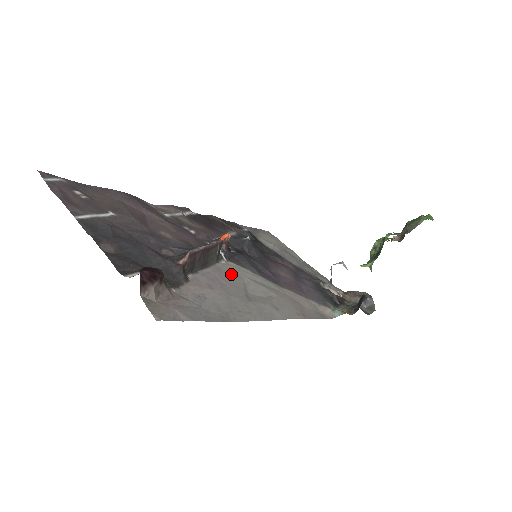
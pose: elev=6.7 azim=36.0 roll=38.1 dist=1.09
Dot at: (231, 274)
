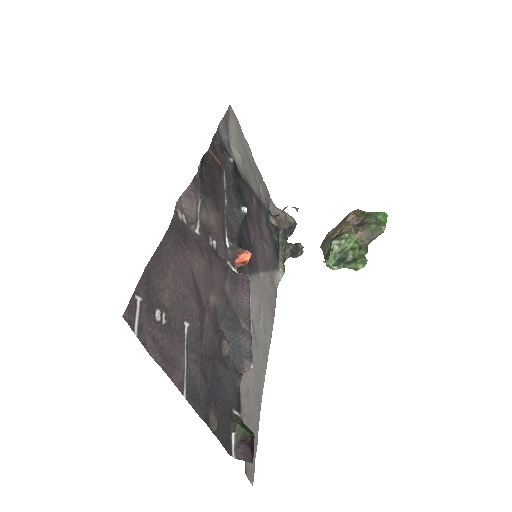
Dot at: occluded
